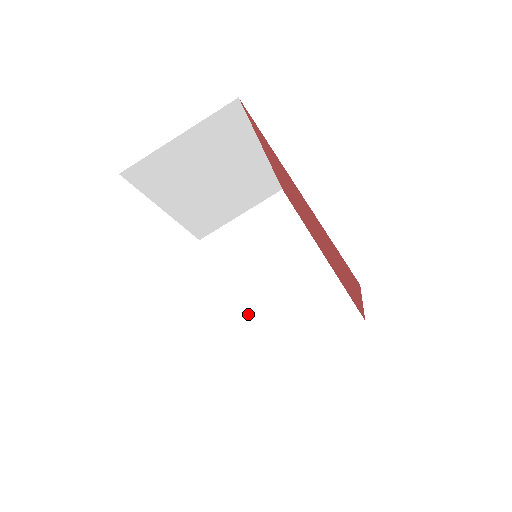
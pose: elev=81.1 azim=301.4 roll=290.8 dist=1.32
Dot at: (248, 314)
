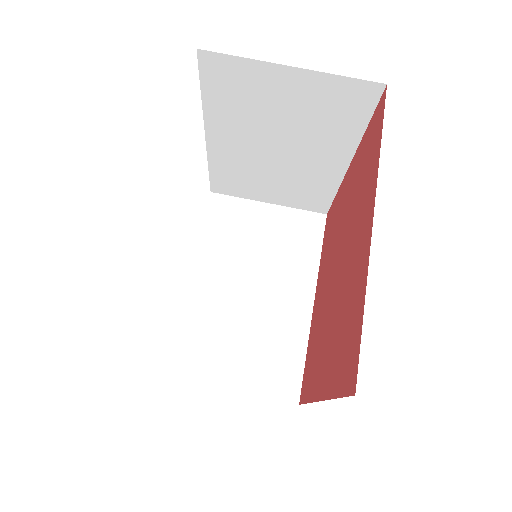
Dot at: (195, 300)
